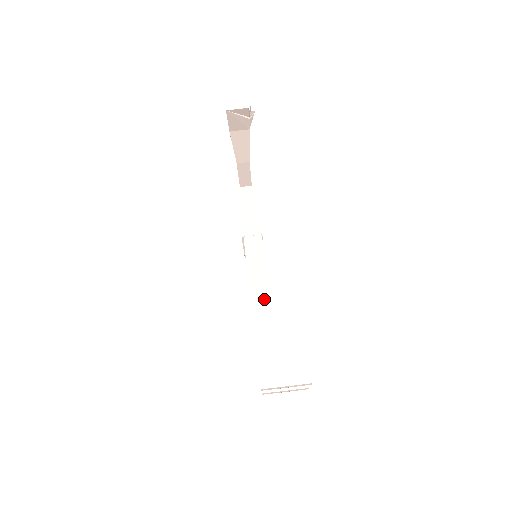
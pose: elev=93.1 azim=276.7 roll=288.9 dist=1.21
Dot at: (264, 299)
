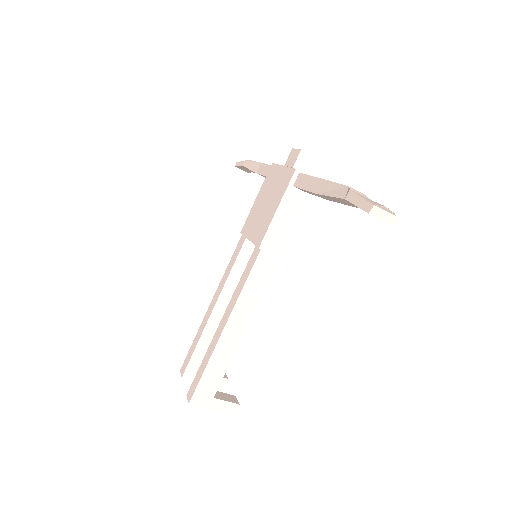
Dot at: (241, 326)
